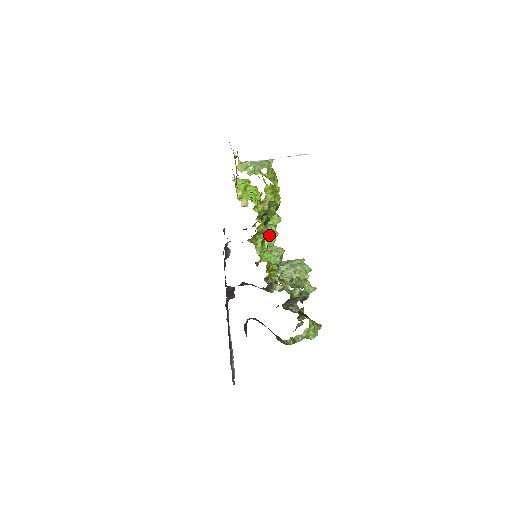
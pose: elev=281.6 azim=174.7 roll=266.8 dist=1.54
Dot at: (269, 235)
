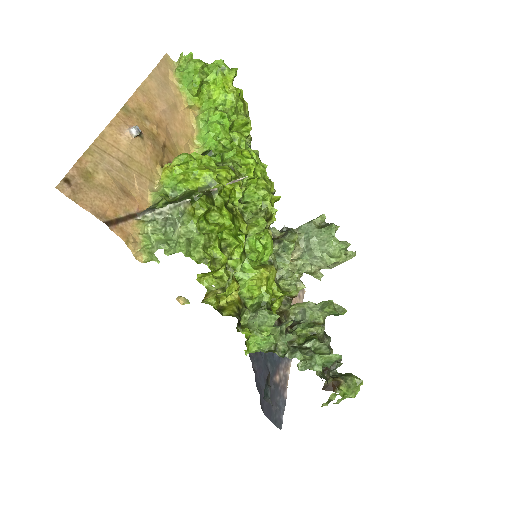
Dot at: (255, 261)
